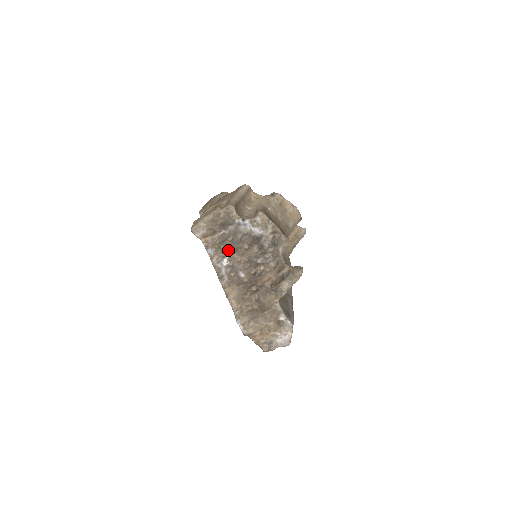
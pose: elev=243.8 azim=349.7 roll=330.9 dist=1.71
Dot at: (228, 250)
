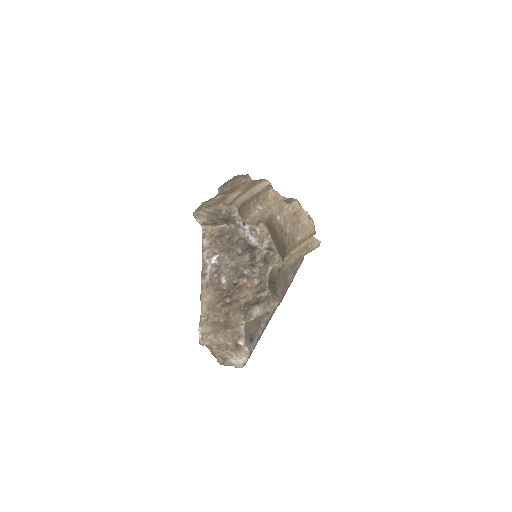
Dot at: (222, 248)
